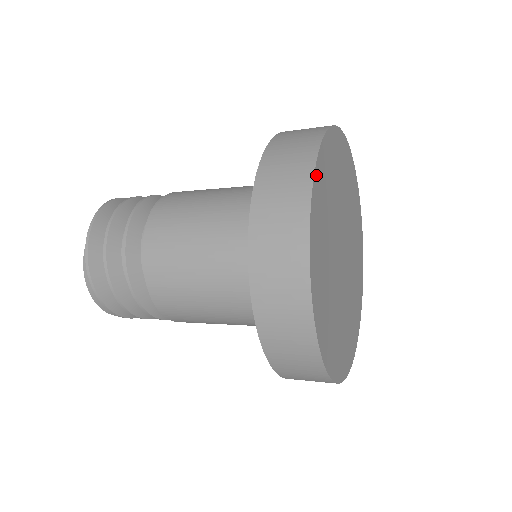
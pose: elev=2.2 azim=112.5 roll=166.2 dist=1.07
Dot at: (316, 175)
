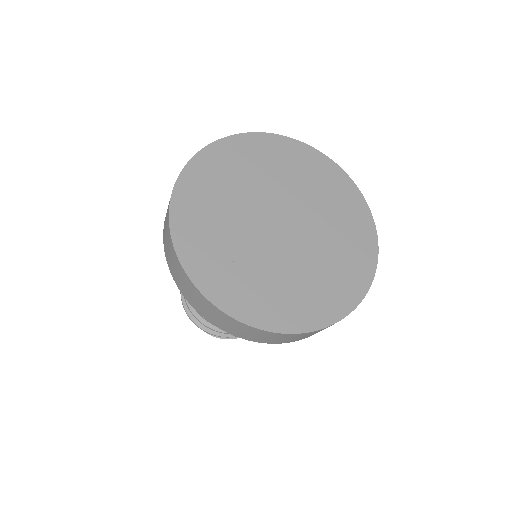
Dot at: (189, 169)
